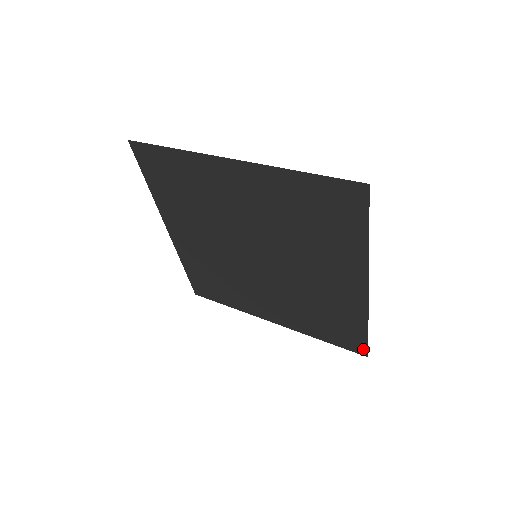
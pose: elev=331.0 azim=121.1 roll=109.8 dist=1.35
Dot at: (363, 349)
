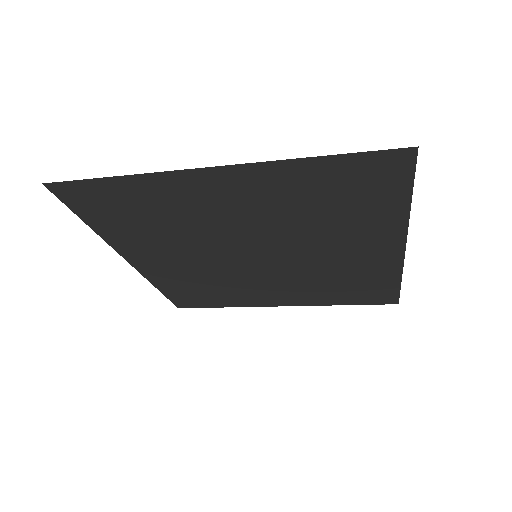
Dot at: (393, 299)
